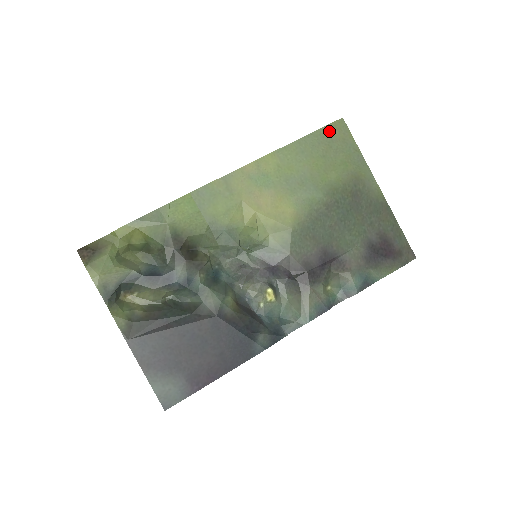
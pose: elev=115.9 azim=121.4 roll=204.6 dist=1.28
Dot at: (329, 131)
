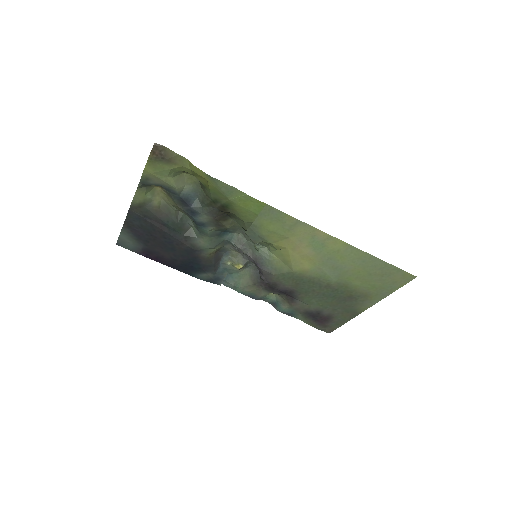
Dot at: (397, 272)
